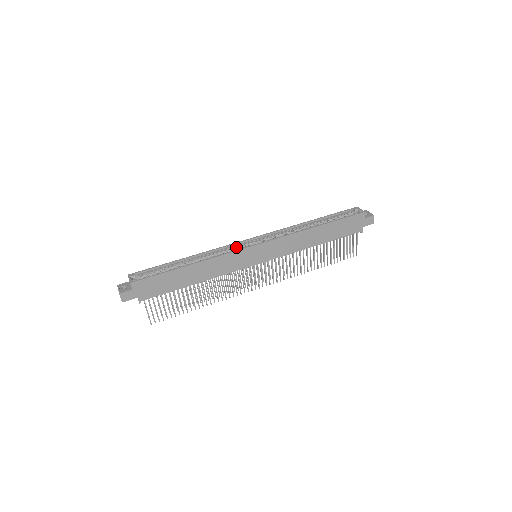
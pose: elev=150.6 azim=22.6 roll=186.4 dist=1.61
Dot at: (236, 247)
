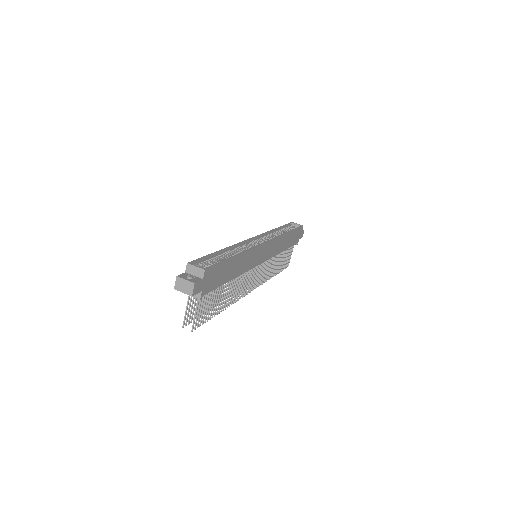
Dot at: (249, 244)
